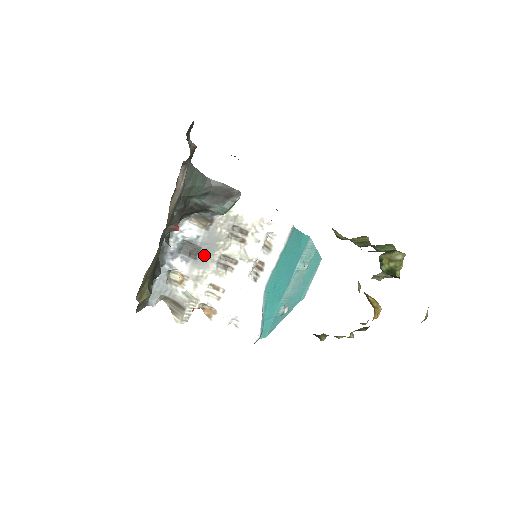
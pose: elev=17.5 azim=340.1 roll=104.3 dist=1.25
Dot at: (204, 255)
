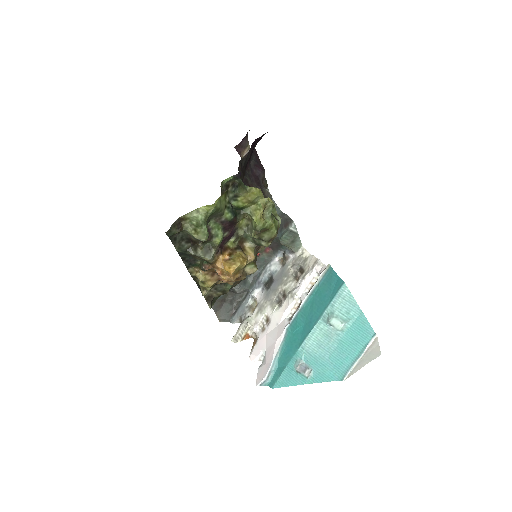
Dot at: (273, 288)
